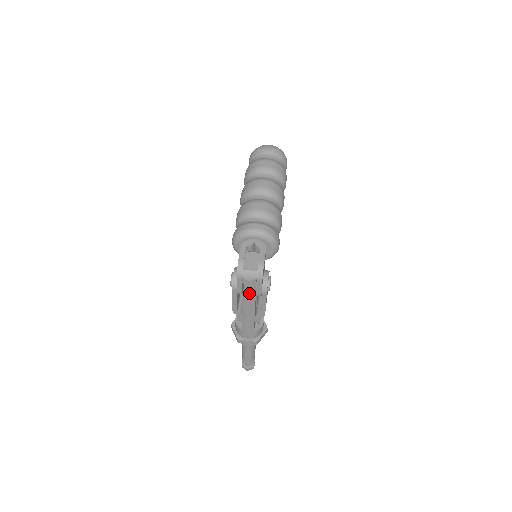
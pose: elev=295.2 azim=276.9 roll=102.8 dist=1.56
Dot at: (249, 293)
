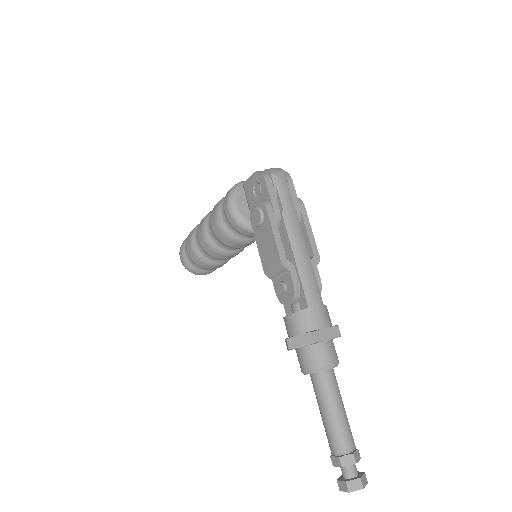
Dot at: (288, 203)
